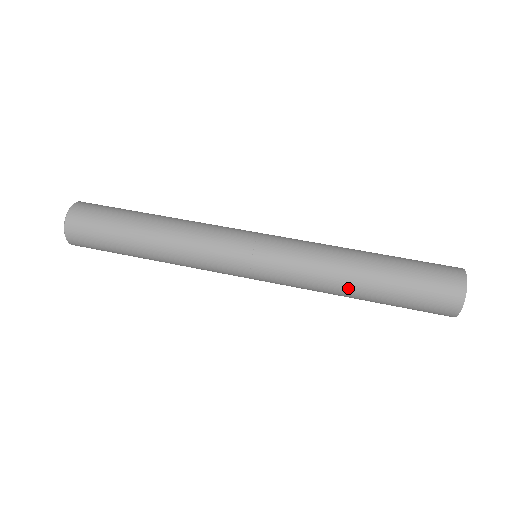
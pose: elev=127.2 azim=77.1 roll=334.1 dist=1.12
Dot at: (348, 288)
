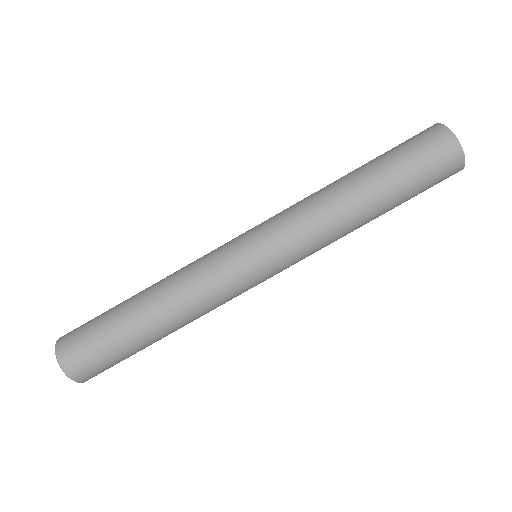
Dot at: (360, 226)
